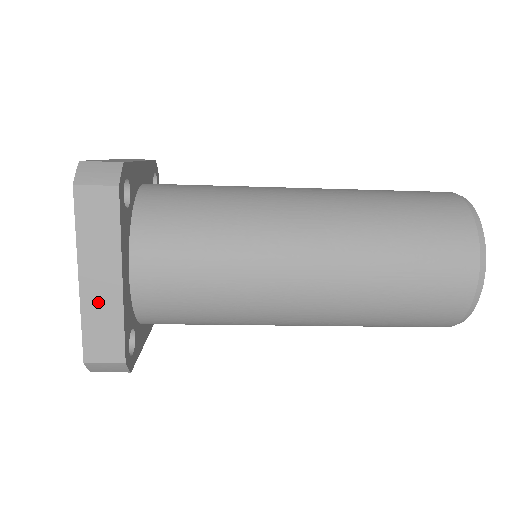
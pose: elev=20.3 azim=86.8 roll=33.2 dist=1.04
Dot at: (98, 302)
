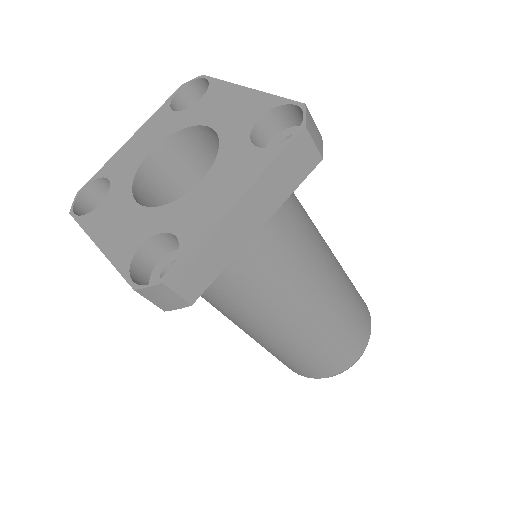
Dot at: (227, 235)
